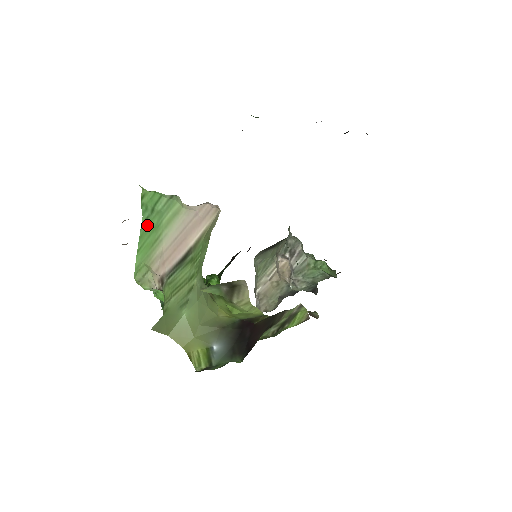
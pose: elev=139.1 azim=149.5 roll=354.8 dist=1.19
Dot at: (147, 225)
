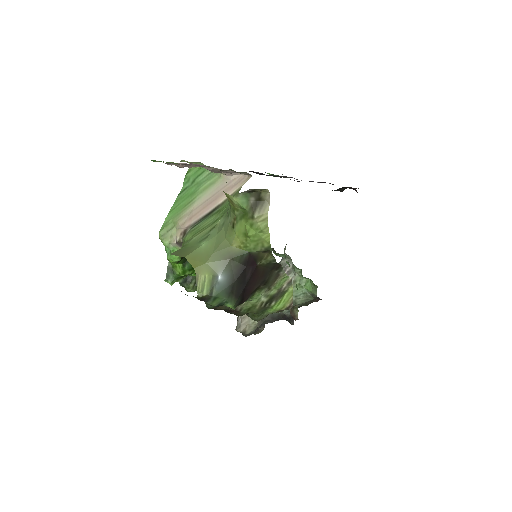
Dot at: (185, 193)
